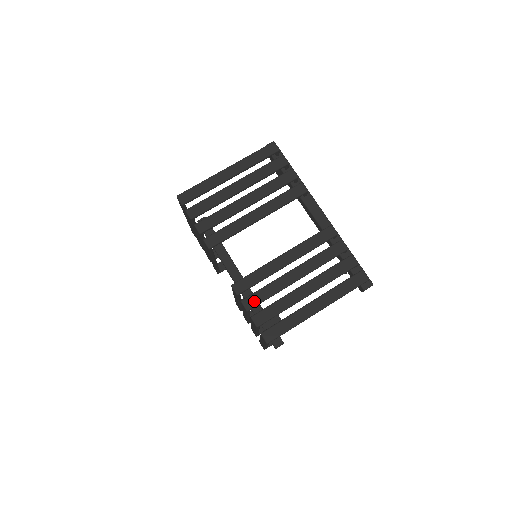
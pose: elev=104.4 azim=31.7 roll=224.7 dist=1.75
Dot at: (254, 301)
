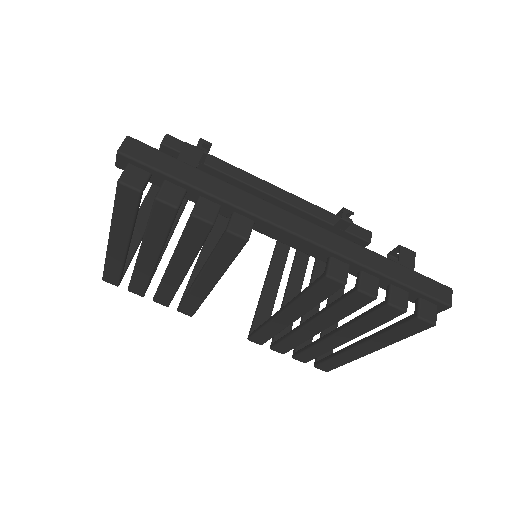
Dot at: (284, 349)
